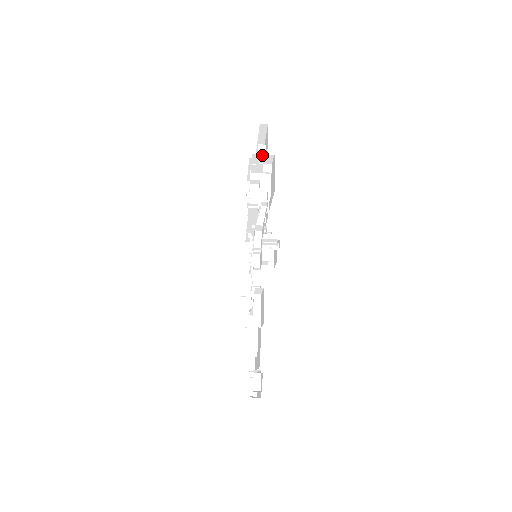
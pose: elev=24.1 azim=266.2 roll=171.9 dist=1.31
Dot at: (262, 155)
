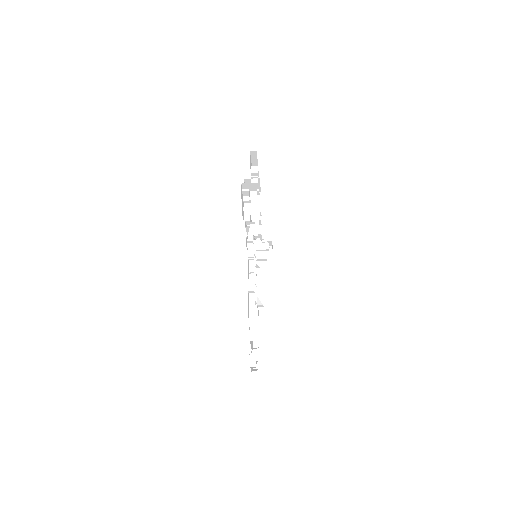
Dot at: (249, 184)
